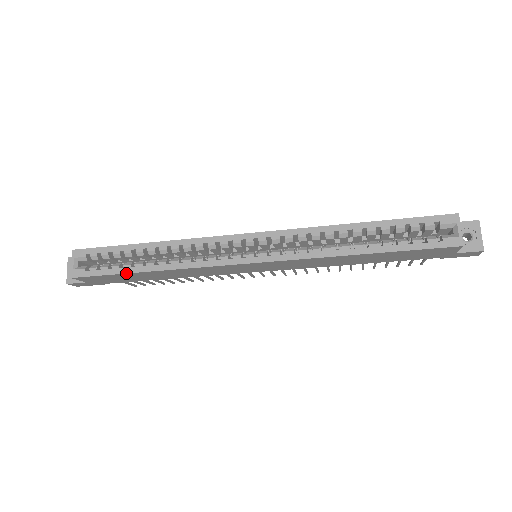
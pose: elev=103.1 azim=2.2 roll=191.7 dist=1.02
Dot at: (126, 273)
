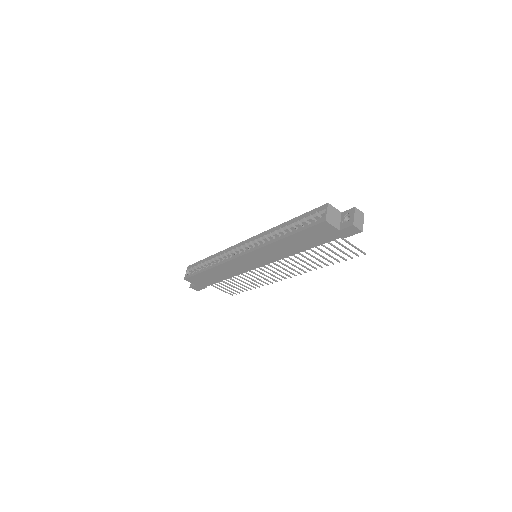
Dot at: (200, 272)
